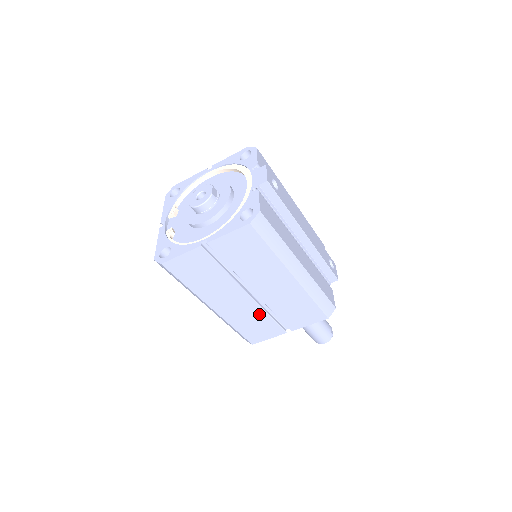
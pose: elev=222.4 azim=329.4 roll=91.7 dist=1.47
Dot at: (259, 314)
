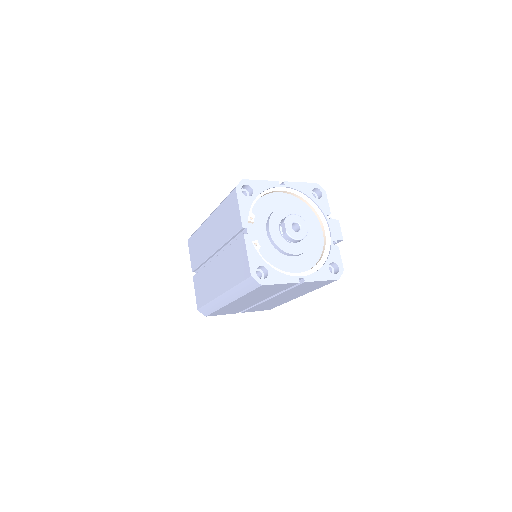
Dot at: (246, 306)
